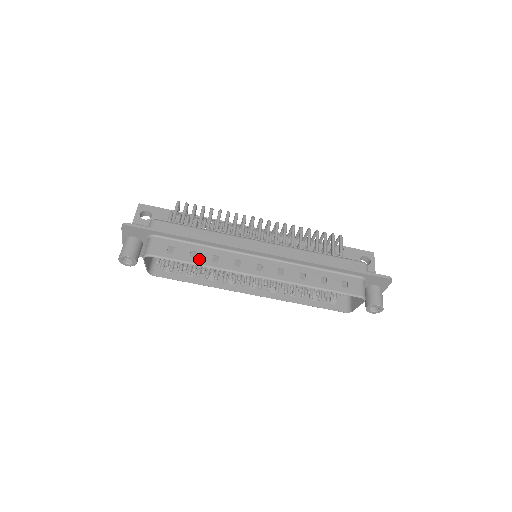
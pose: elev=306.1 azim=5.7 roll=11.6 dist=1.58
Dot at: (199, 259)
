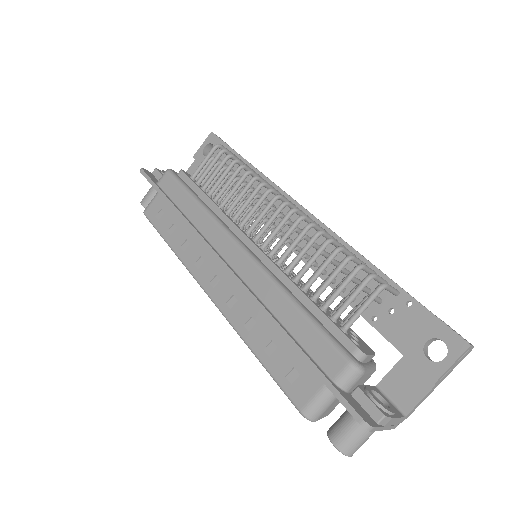
Dot at: (172, 238)
